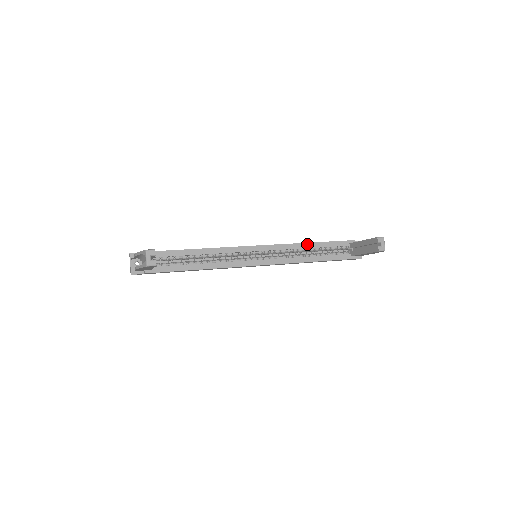
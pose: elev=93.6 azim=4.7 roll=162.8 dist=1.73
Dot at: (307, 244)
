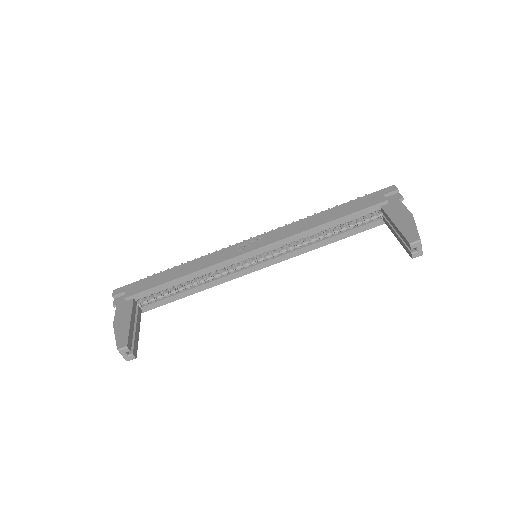
Dot at: (319, 227)
